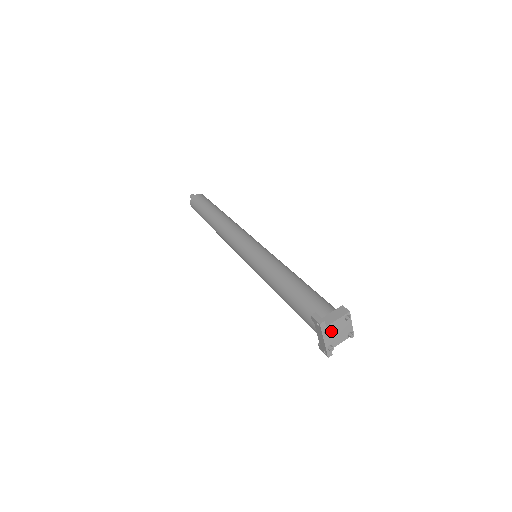
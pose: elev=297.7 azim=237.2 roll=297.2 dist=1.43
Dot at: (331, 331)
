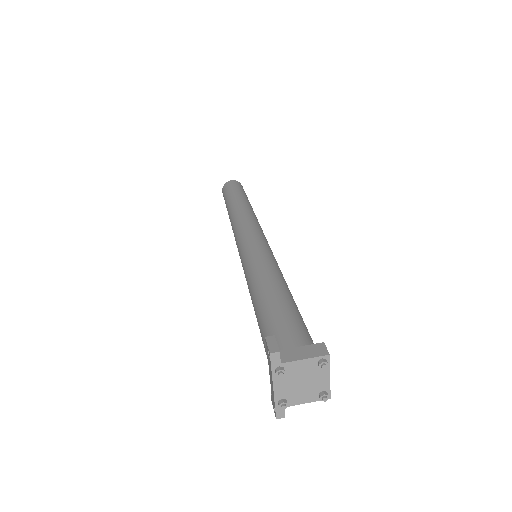
Dot at: (289, 375)
